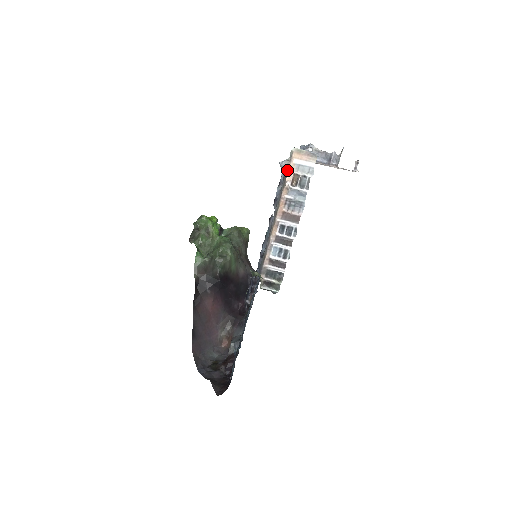
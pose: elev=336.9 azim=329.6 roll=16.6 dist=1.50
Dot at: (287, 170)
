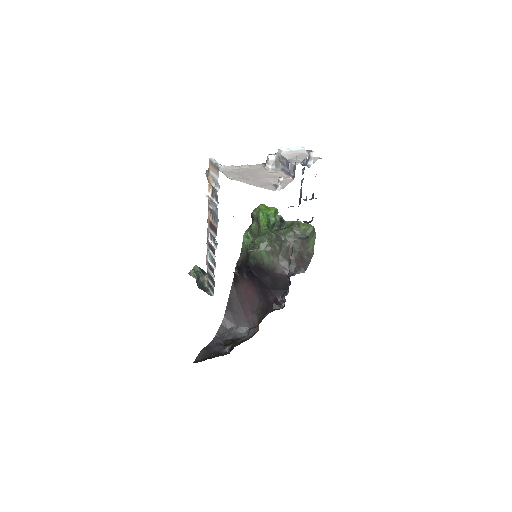
Dot at: (208, 180)
